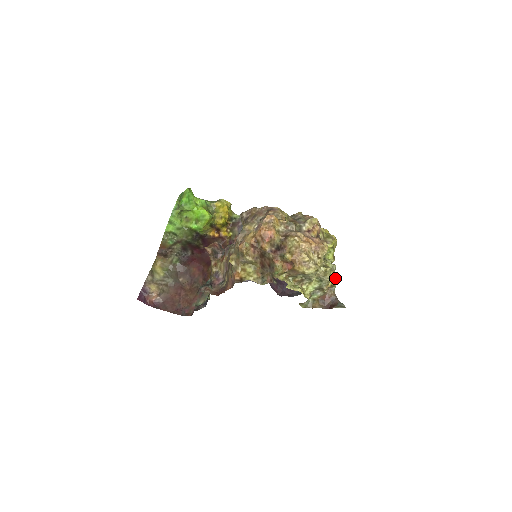
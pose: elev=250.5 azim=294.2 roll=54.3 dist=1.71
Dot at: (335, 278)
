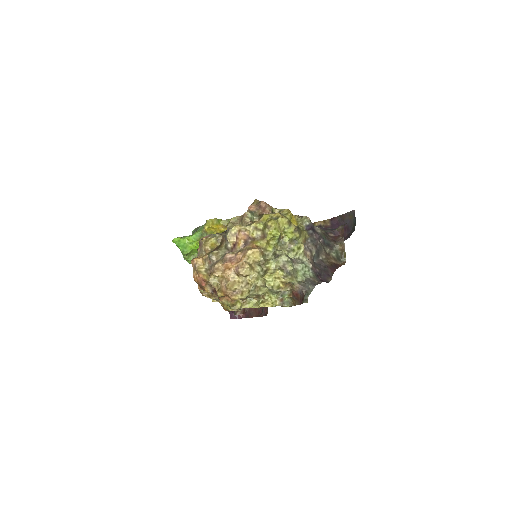
Dot at: (281, 278)
